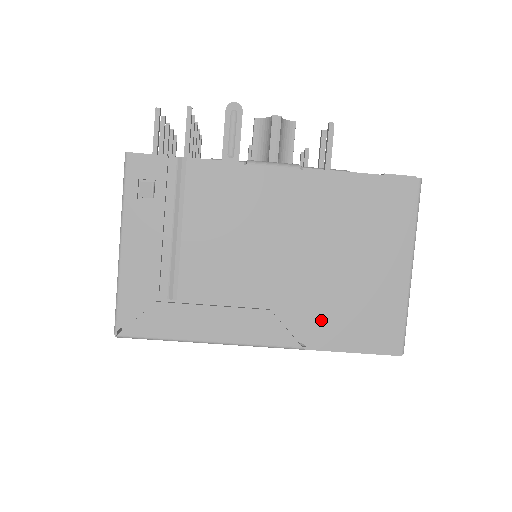
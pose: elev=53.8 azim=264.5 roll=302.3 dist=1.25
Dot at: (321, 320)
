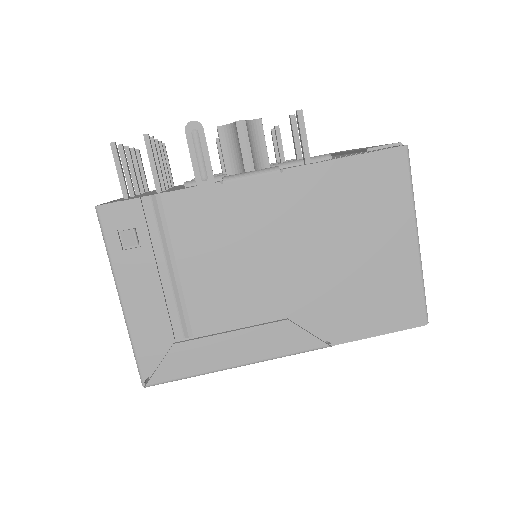
Dot at: (340, 315)
